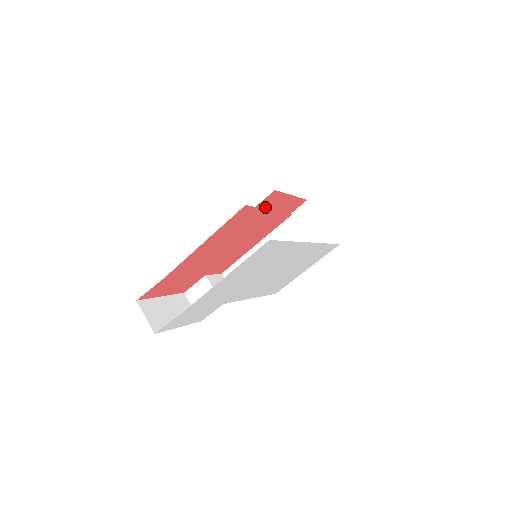
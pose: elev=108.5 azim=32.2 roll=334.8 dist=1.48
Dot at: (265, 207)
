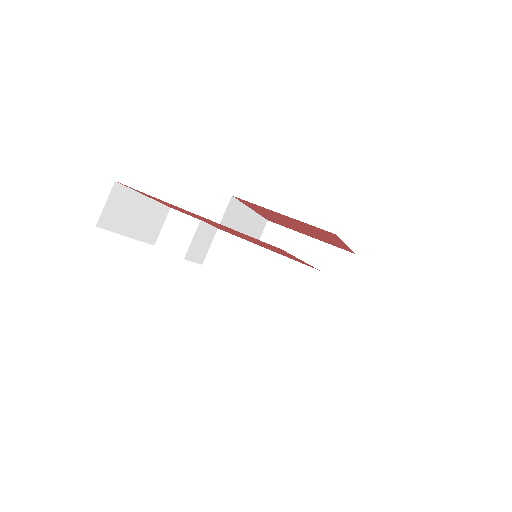
Dot at: (315, 229)
